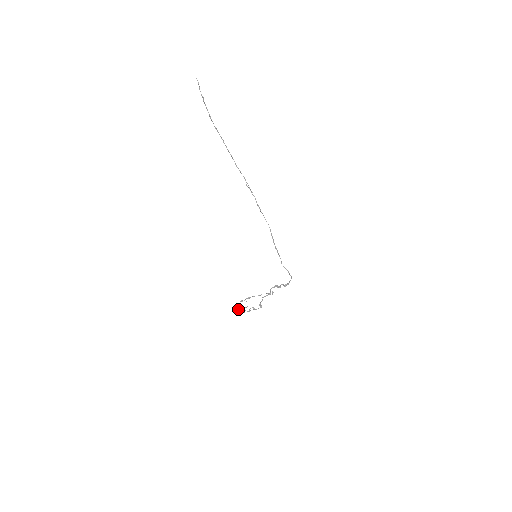
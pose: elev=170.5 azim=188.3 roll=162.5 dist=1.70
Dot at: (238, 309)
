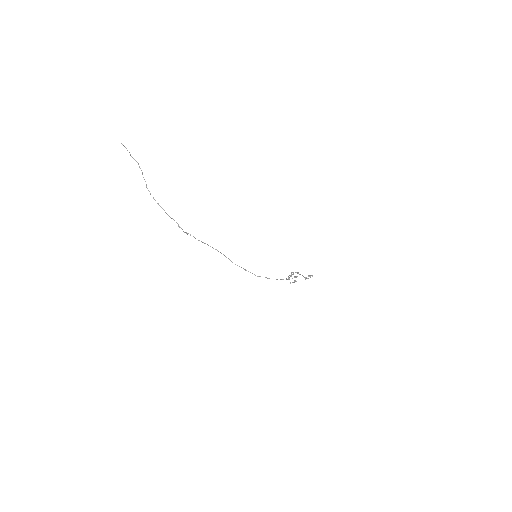
Dot at: (292, 282)
